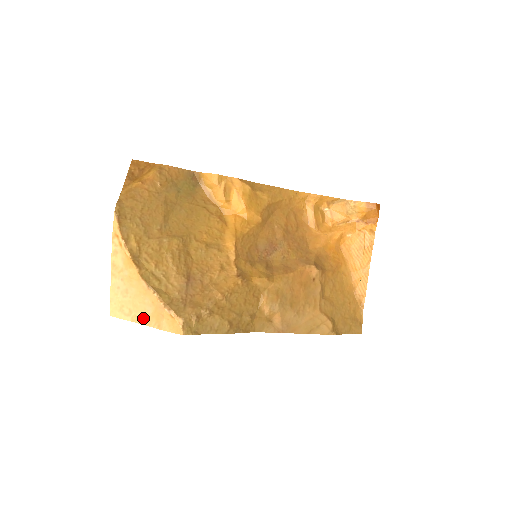
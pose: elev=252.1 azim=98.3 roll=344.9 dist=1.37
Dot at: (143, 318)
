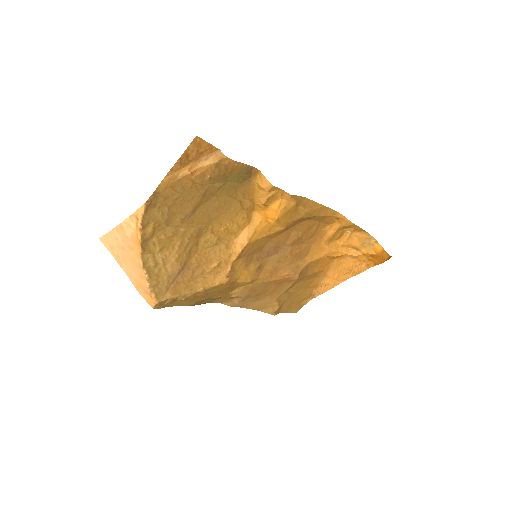
Dot at: (127, 270)
